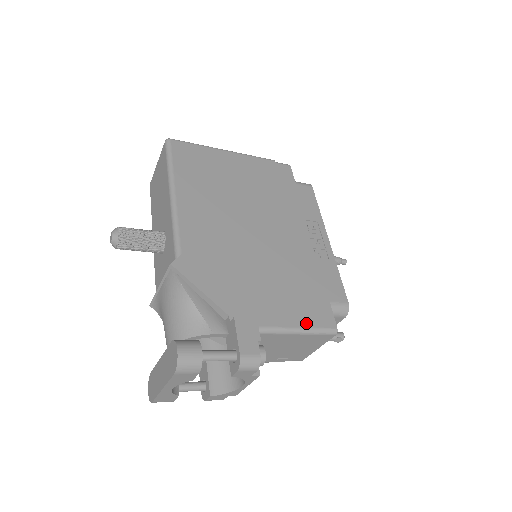
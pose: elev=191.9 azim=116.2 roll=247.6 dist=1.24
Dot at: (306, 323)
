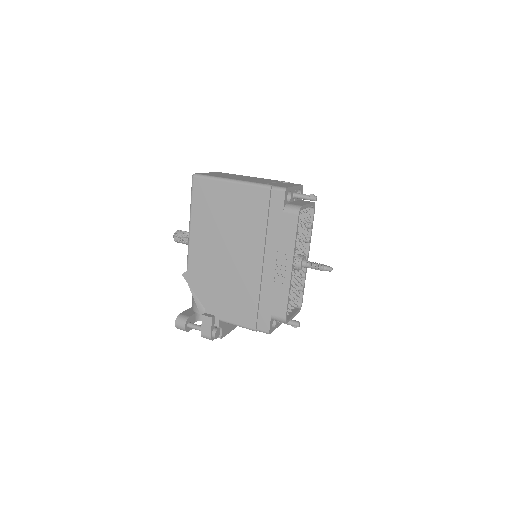
Dot at: (248, 325)
